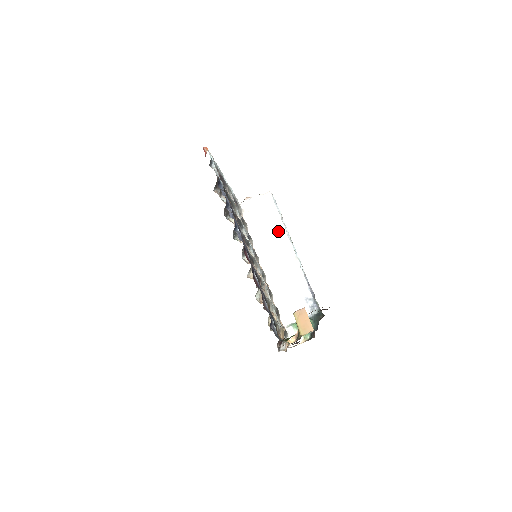
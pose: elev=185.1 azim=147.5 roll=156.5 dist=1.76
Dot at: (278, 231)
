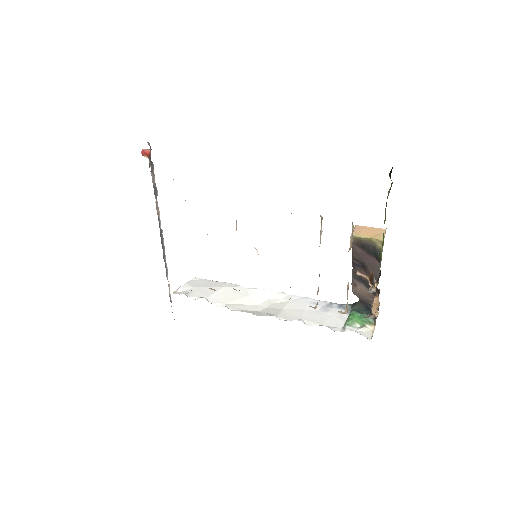
Dot at: (237, 289)
